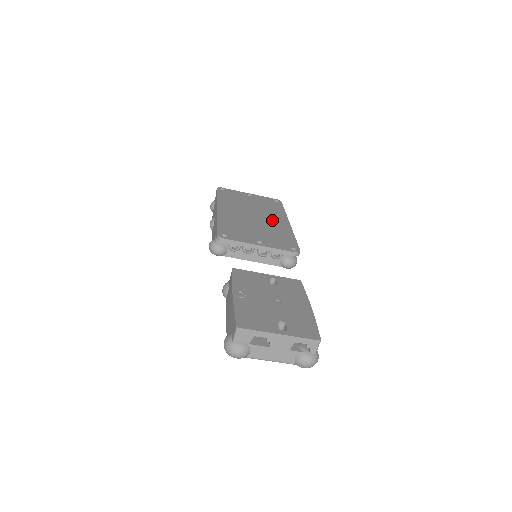
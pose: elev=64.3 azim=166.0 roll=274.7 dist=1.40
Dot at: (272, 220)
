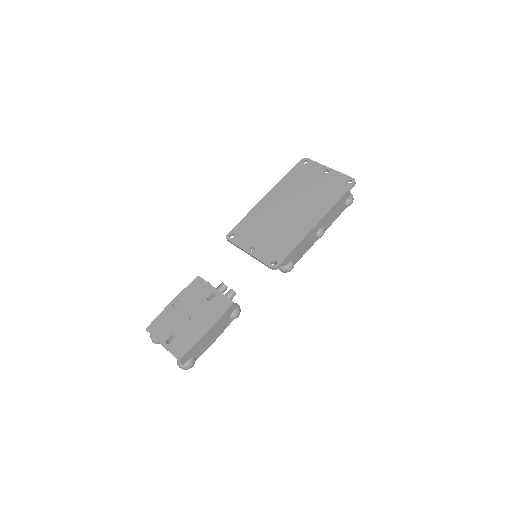
Dot at: (302, 217)
